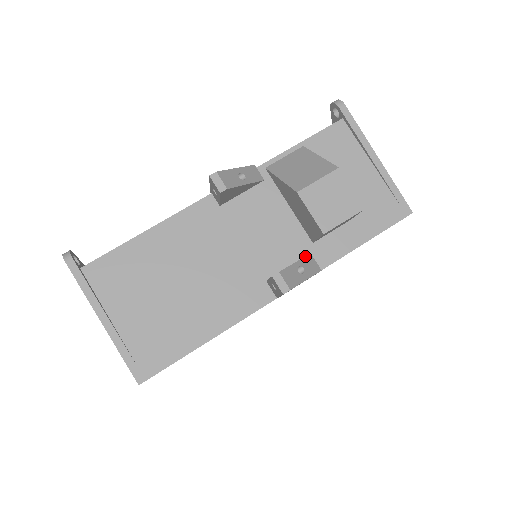
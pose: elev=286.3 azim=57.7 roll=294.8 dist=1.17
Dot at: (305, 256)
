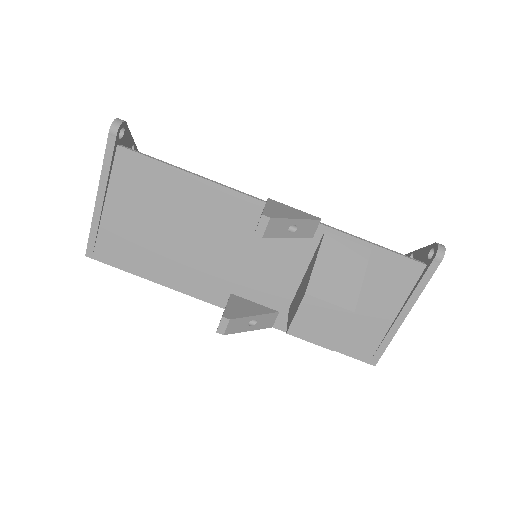
Dot at: (271, 313)
